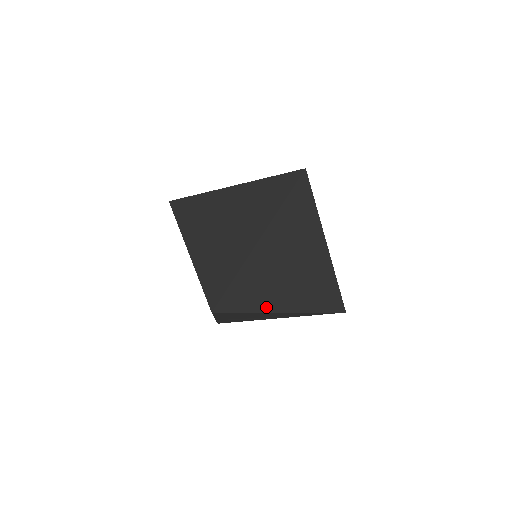
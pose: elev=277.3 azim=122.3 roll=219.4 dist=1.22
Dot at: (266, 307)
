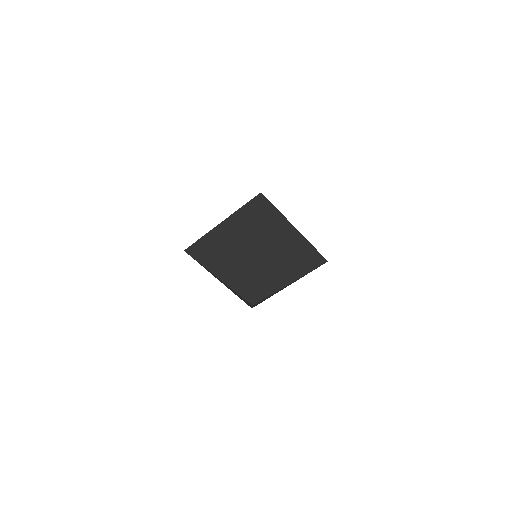
Dot at: (280, 285)
